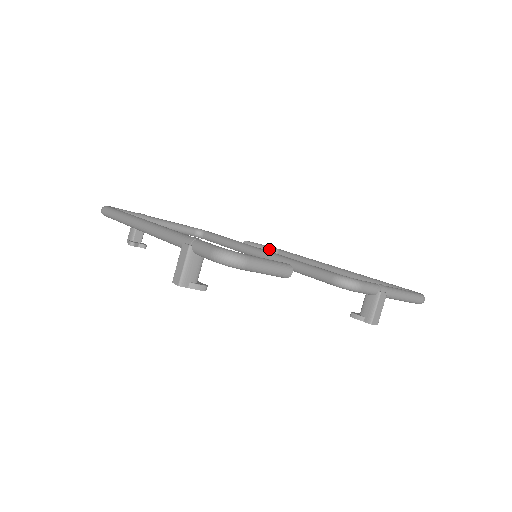
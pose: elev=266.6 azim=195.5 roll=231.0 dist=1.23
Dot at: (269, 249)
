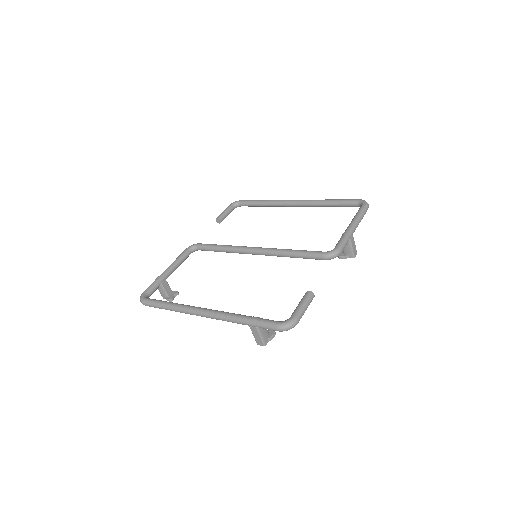
Dot at: (232, 207)
